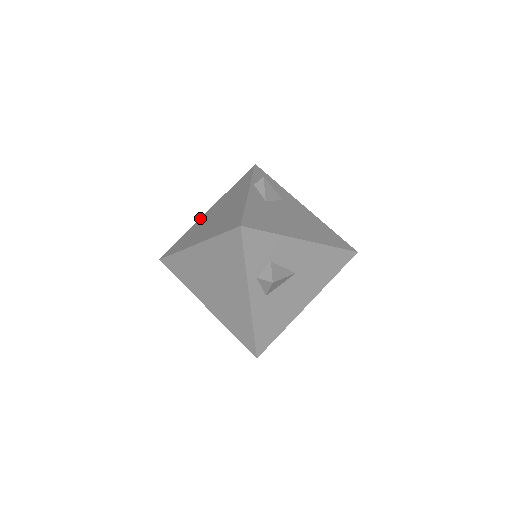
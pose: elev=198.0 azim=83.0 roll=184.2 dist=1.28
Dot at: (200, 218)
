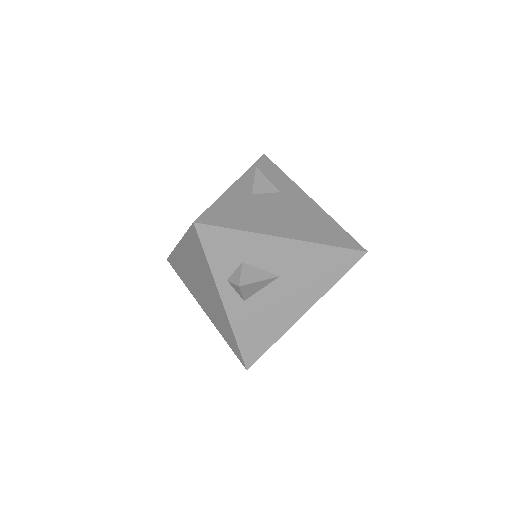
Dot at: occluded
